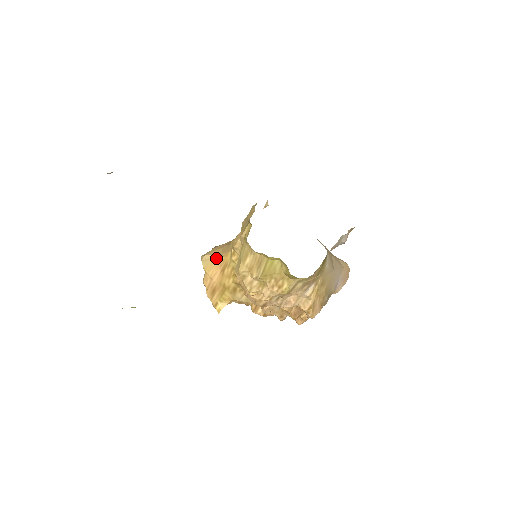
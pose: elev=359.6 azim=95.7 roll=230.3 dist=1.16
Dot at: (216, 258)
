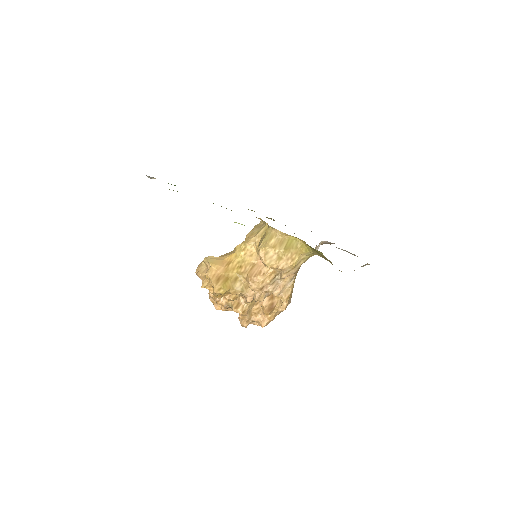
Dot at: (219, 259)
